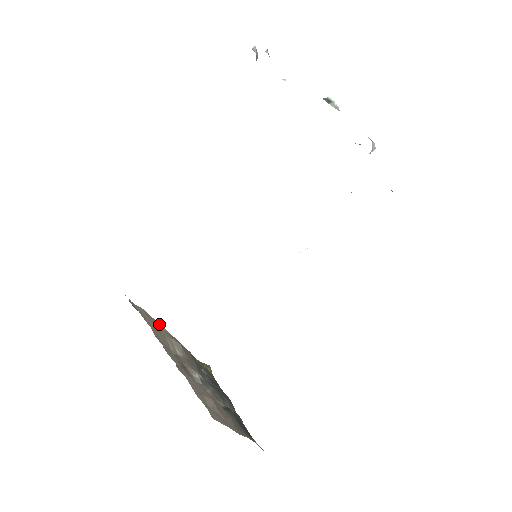
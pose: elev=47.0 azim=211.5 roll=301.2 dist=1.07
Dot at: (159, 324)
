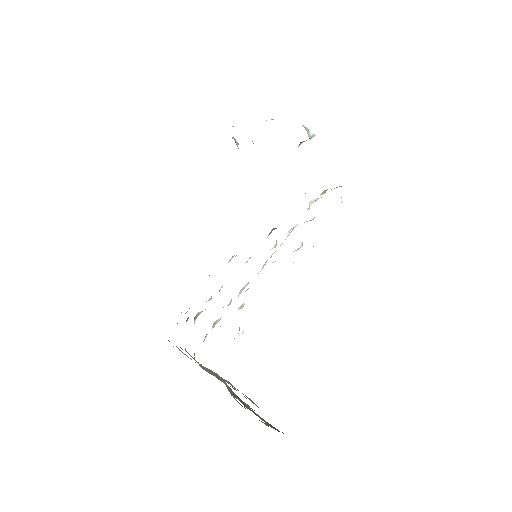
Dot at: occluded
